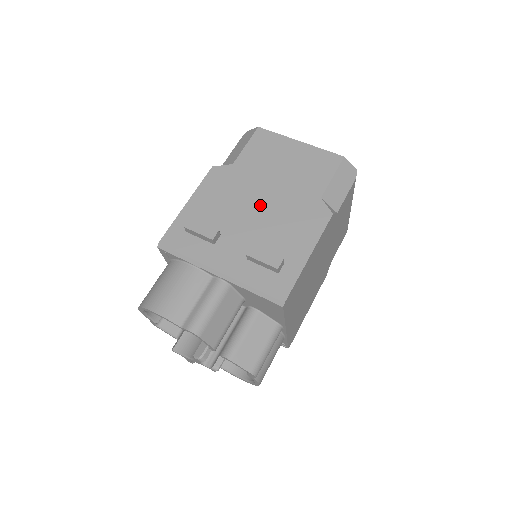
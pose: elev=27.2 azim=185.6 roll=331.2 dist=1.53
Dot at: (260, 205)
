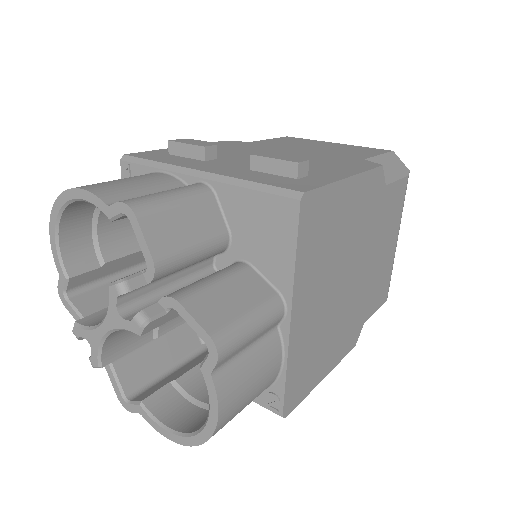
Dot at: occluded
